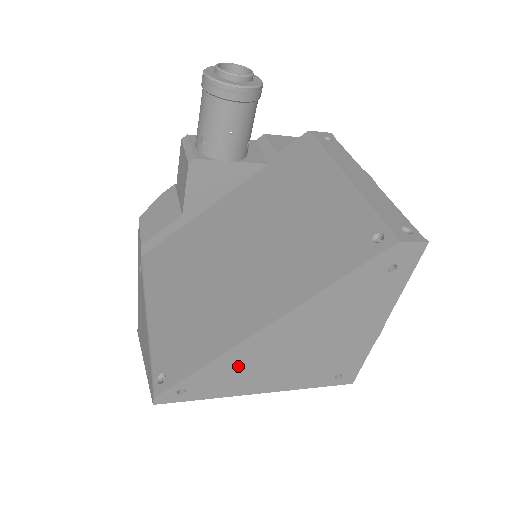
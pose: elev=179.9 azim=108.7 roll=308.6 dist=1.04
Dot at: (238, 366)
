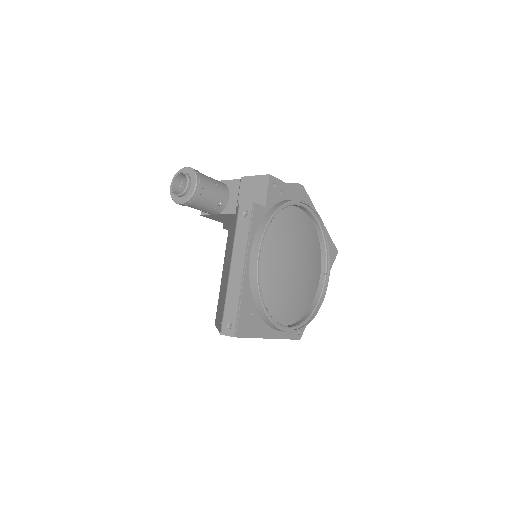
Dot at: occluded
